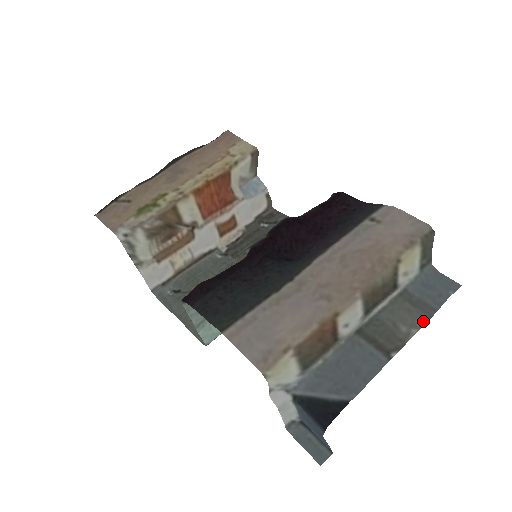
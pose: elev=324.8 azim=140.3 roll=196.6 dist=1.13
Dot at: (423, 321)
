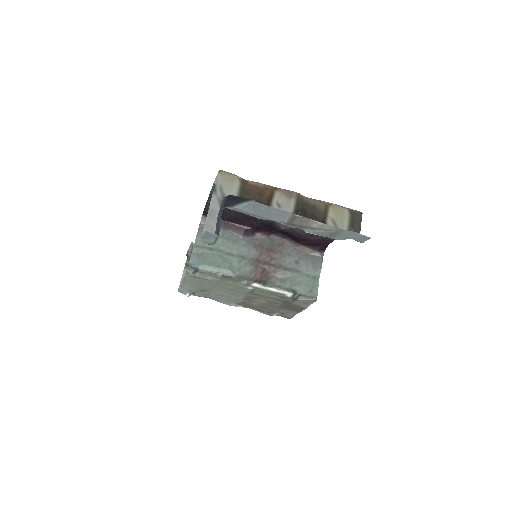
Dot at: (330, 227)
